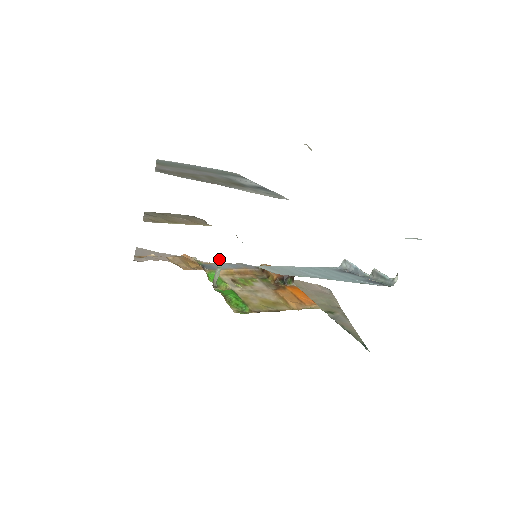
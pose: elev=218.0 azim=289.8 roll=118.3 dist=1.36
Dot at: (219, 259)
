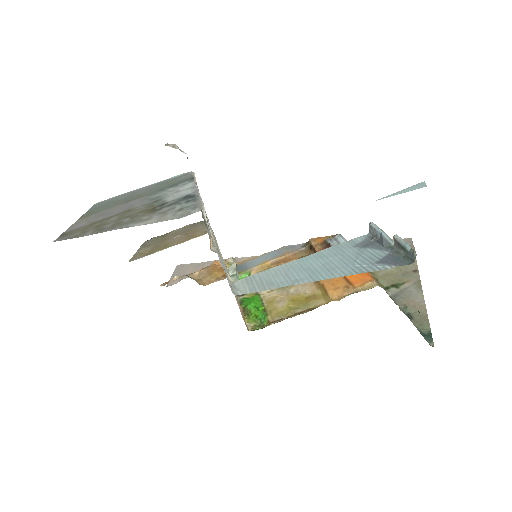
Dot at: (230, 266)
